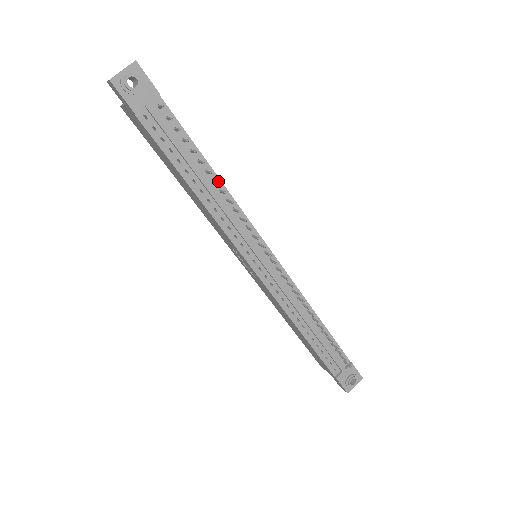
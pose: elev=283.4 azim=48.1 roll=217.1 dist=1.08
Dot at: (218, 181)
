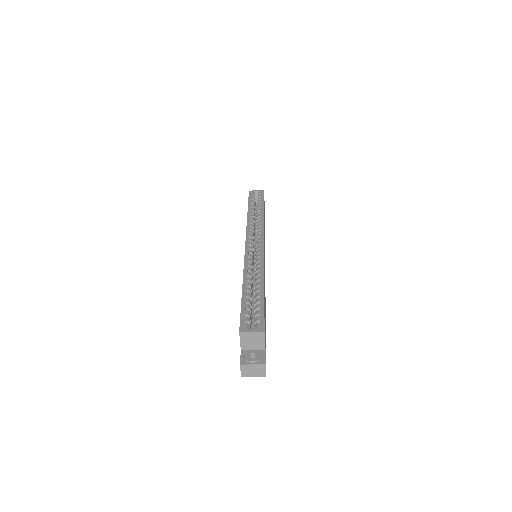
Dot at: occluded
